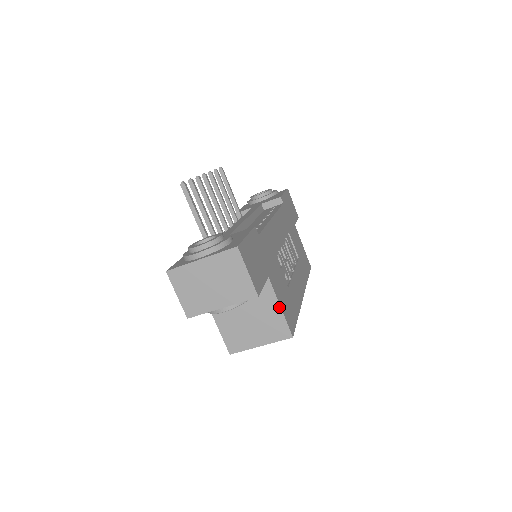
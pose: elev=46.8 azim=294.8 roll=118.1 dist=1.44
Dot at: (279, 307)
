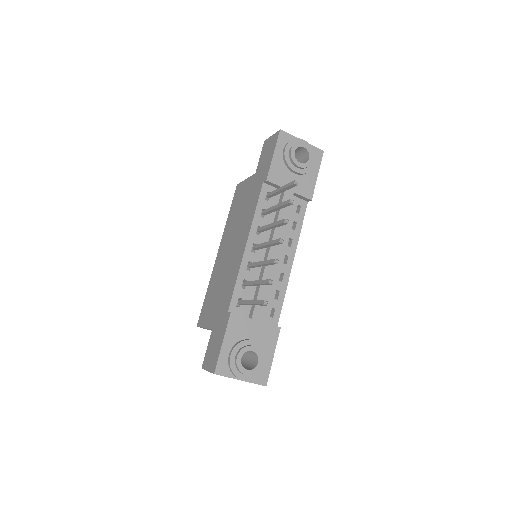
Dot at: occluded
